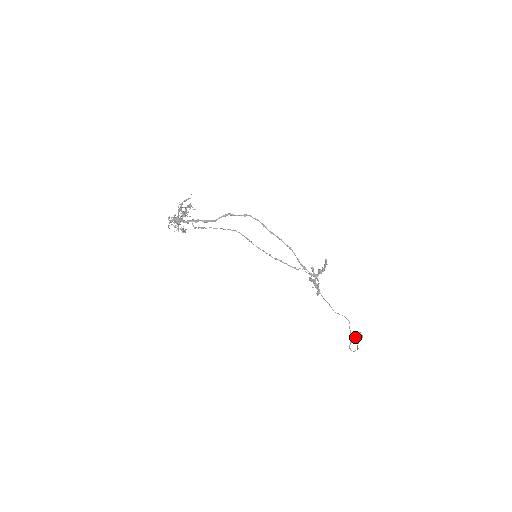
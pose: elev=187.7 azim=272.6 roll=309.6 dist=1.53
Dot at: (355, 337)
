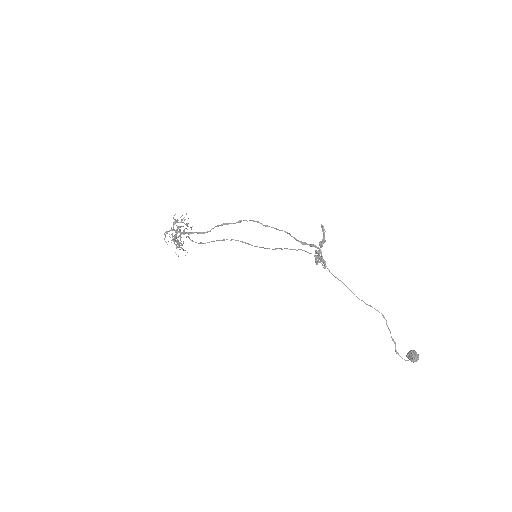
Dot at: (409, 357)
